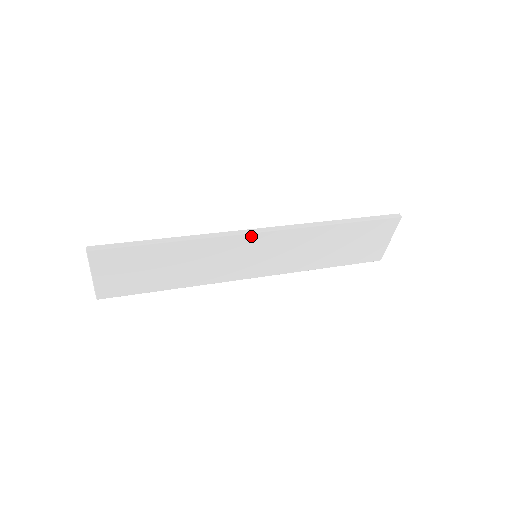
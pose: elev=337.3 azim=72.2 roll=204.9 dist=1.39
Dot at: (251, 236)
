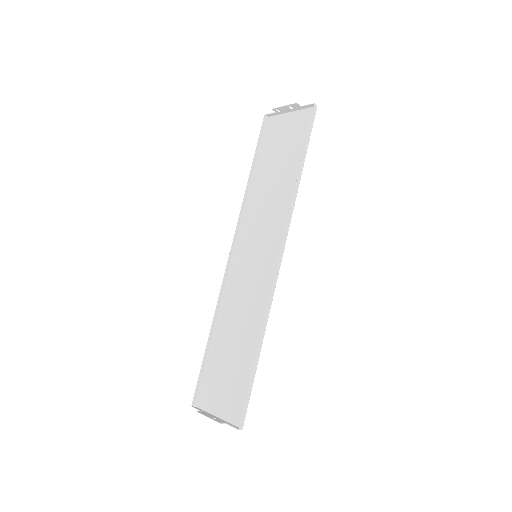
Dot at: (277, 267)
